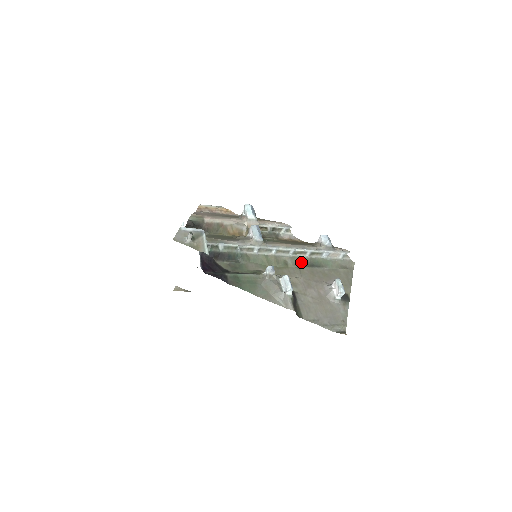
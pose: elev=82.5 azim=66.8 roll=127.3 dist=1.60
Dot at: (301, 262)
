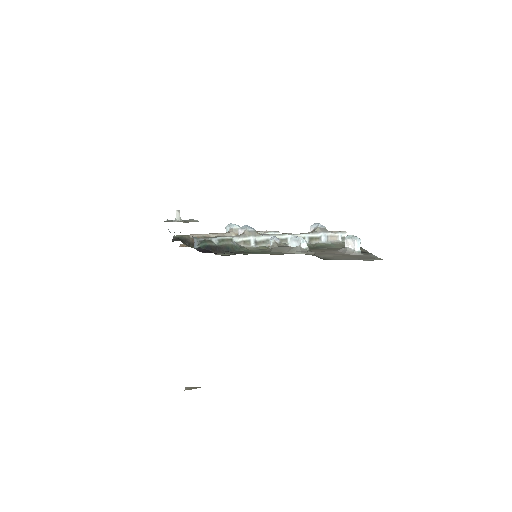
Dot at: occluded
